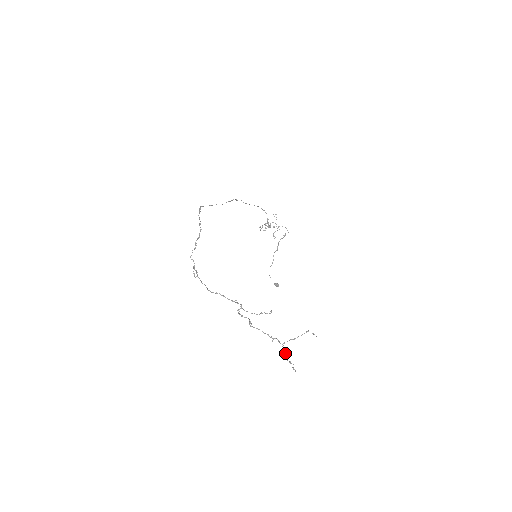
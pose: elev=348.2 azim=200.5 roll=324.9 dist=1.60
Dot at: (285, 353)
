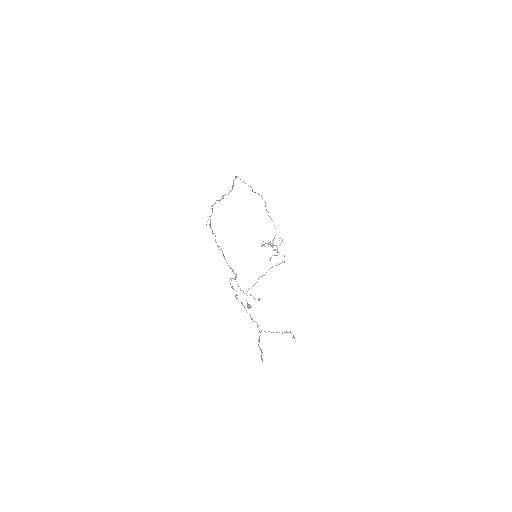
Dot at: (259, 340)
